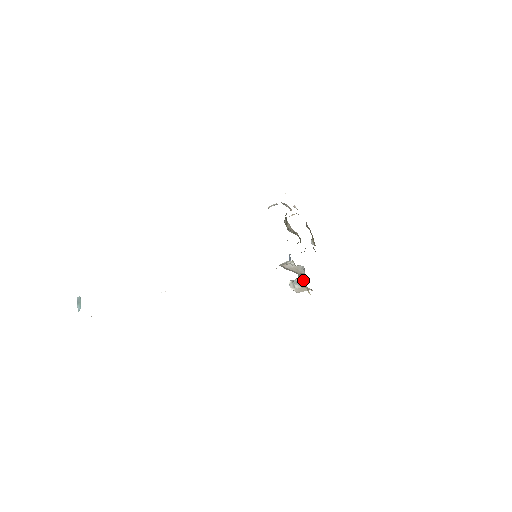
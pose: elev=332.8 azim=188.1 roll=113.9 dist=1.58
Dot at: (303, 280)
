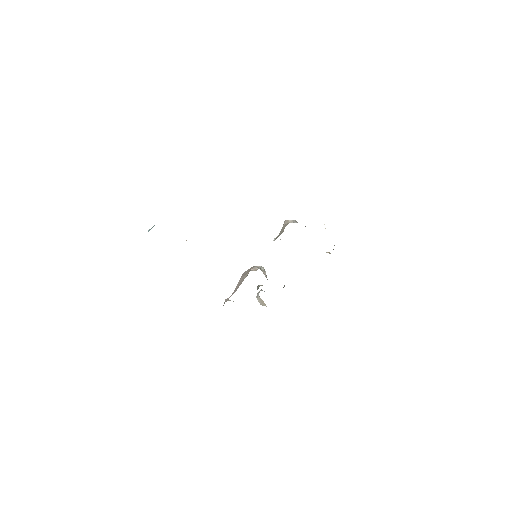
Dot at: (258, 287)
